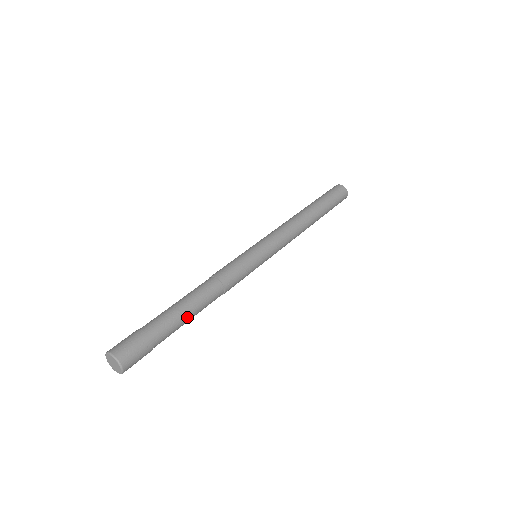
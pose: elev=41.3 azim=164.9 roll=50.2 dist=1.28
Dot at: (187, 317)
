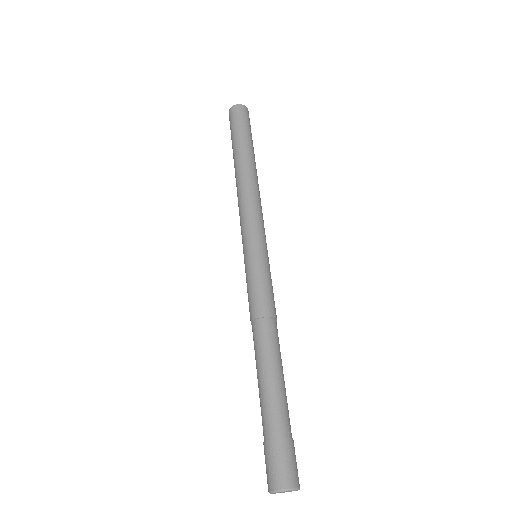
Dot at: (277, 380)
